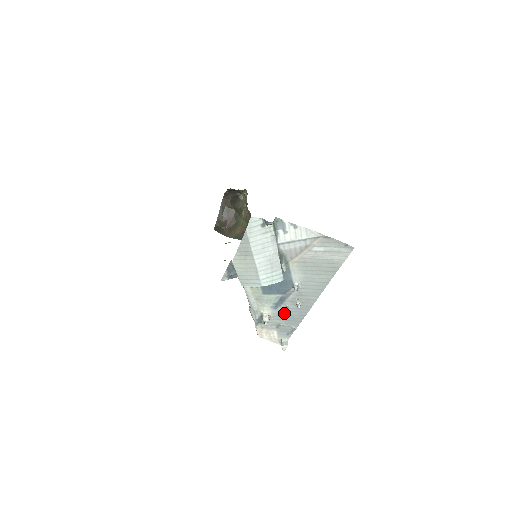
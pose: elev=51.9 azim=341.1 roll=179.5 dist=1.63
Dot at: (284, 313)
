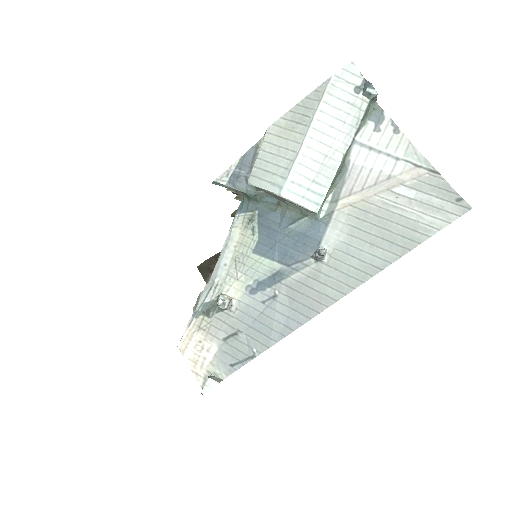
Dot at: (260, 309)
